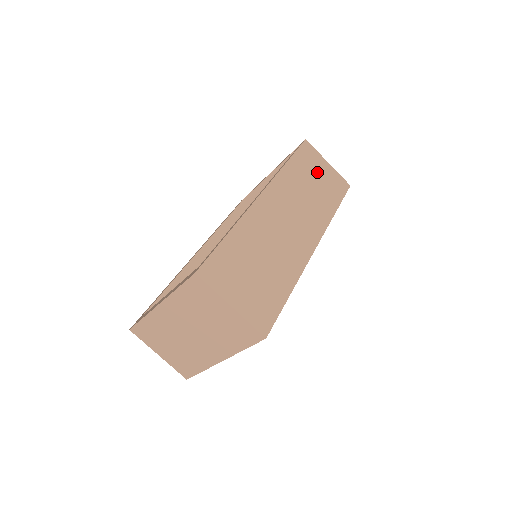
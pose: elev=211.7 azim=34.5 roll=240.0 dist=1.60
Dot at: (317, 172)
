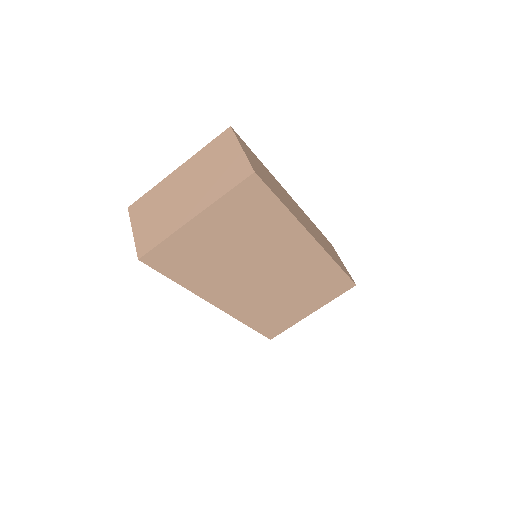
Dot at: (333, 251)
